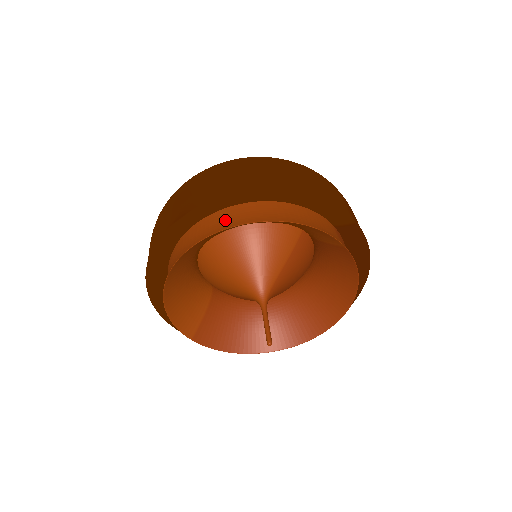
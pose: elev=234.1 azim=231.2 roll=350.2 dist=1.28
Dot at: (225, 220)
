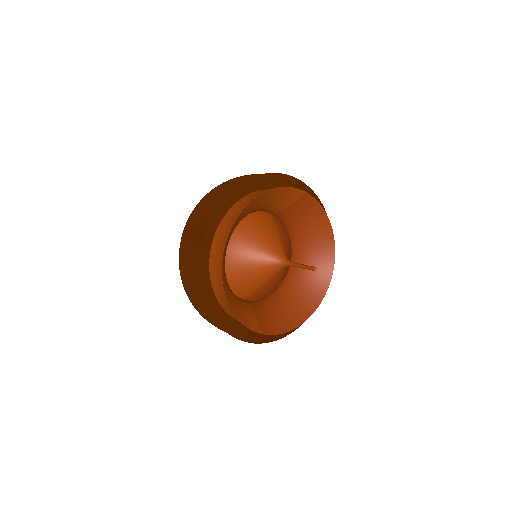
Dot at: (232, 216)
